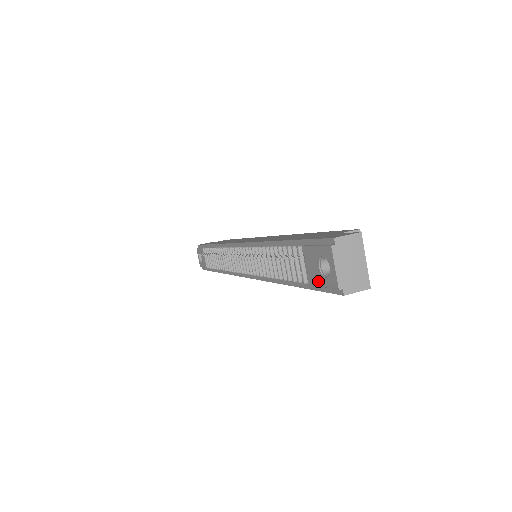
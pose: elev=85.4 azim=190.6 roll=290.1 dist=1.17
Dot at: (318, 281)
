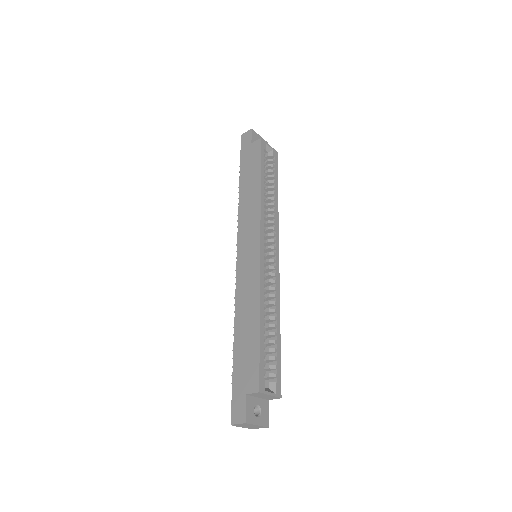
Dot at: occluded
